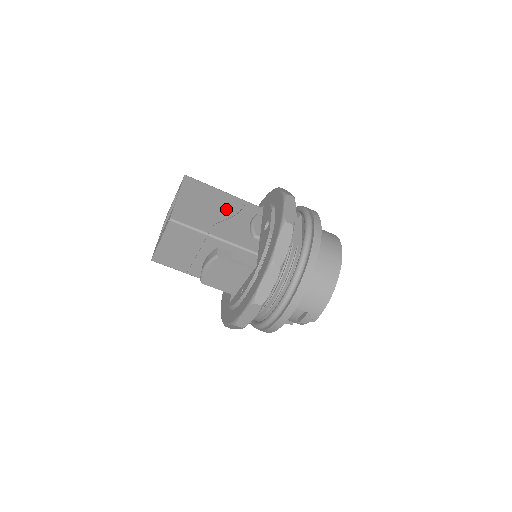
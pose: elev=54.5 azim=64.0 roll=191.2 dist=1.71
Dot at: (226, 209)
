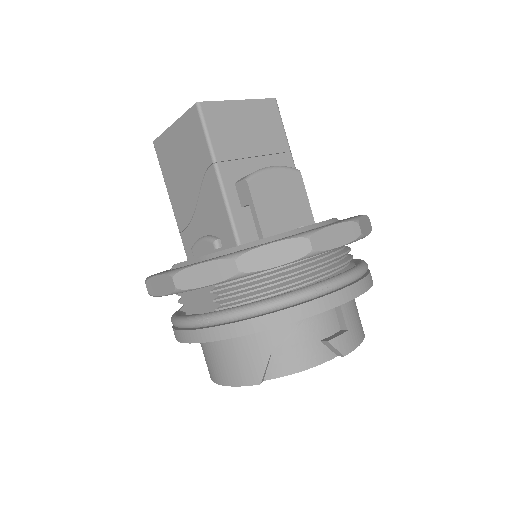
Dot at: occluded
